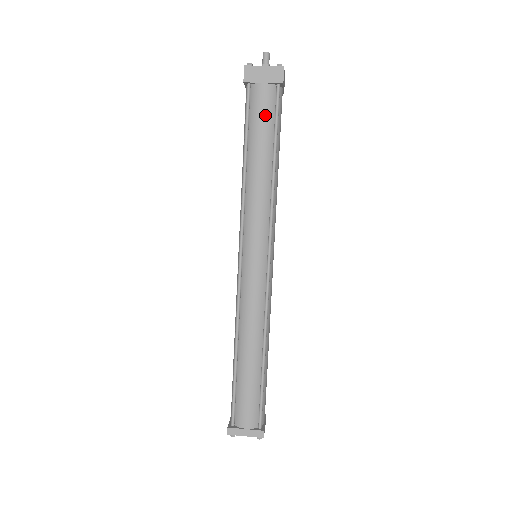
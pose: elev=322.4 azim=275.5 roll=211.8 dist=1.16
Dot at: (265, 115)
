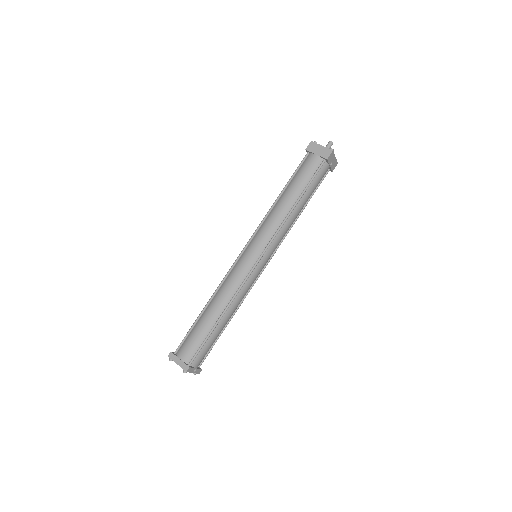
Dot at: (307, 173)
